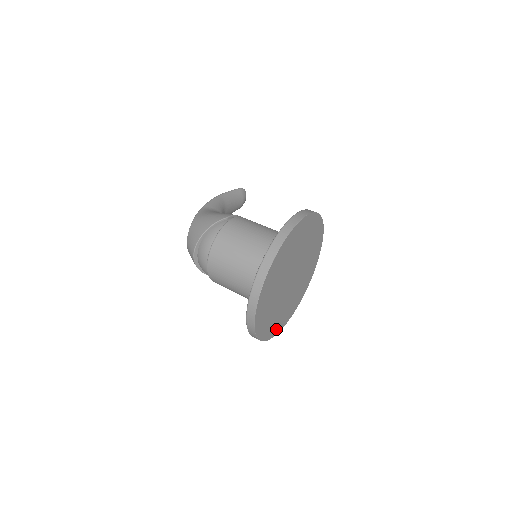
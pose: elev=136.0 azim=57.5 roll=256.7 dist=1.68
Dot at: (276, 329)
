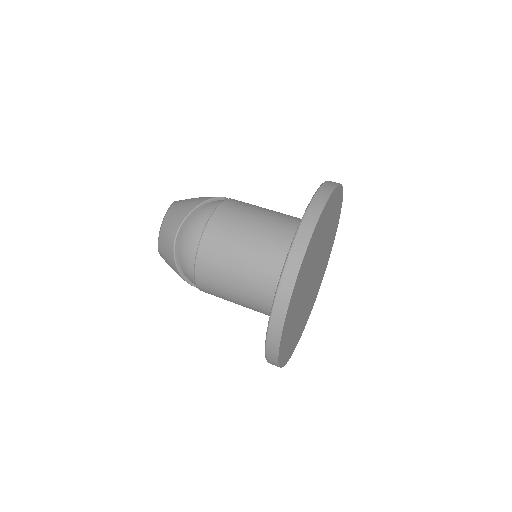
Dot at: (285, 355)
